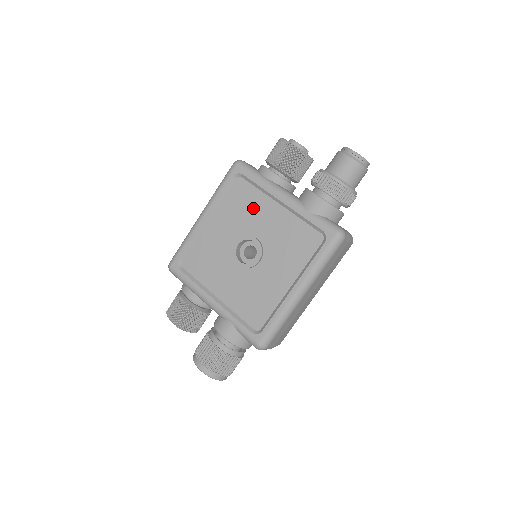
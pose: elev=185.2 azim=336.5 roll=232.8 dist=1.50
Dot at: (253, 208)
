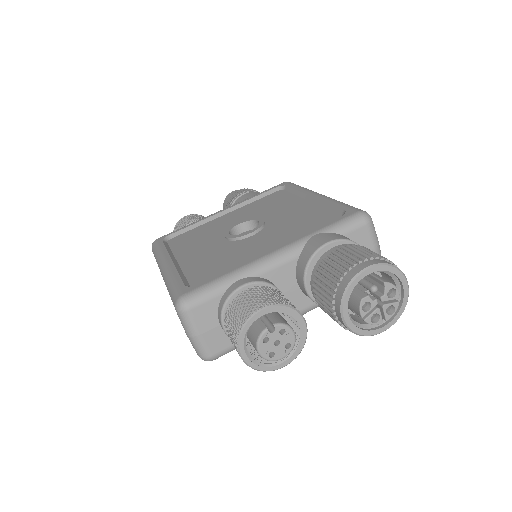
Dot at: (208, 229)
